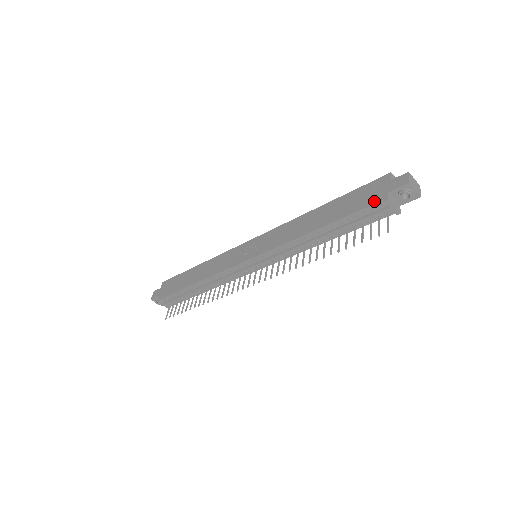
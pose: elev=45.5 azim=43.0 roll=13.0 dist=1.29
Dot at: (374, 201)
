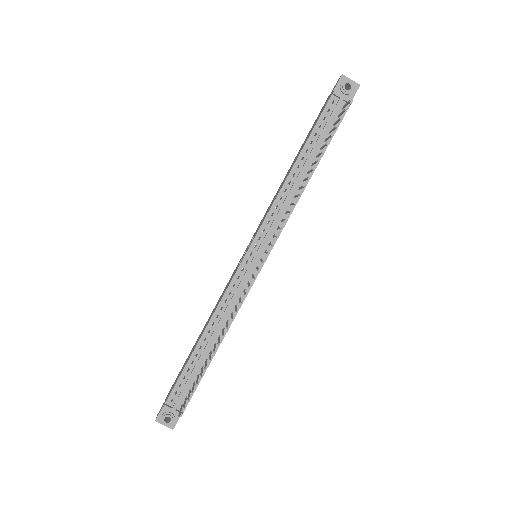
Dot at: (326, 104)
